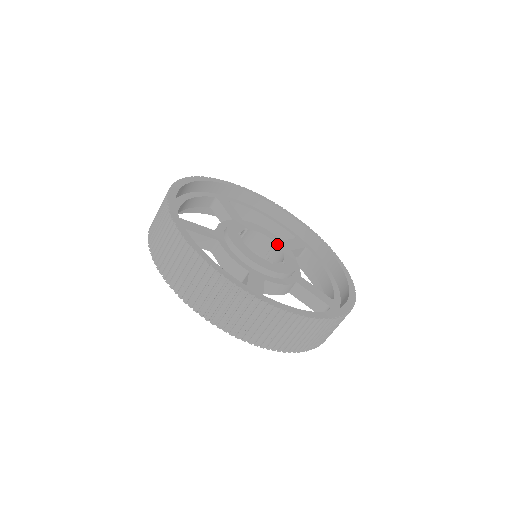
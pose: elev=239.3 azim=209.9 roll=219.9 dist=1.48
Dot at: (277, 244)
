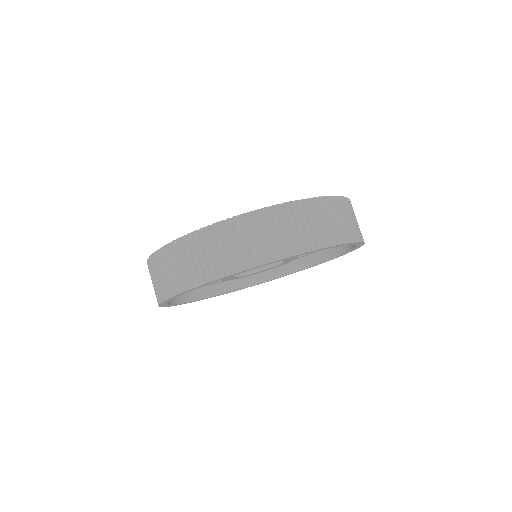
Dot at: occluded
